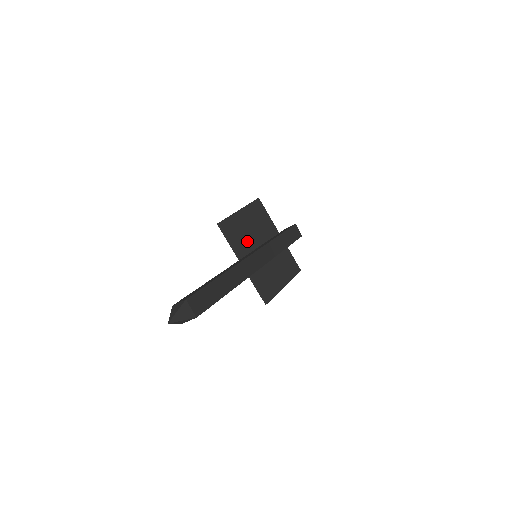
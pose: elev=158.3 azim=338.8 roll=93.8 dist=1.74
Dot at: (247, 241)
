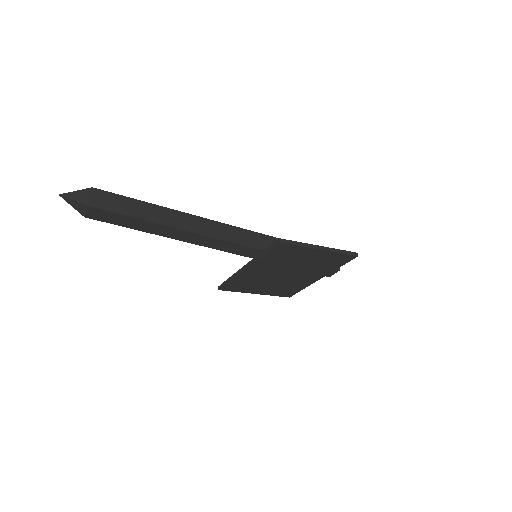
Dot at: occluded
